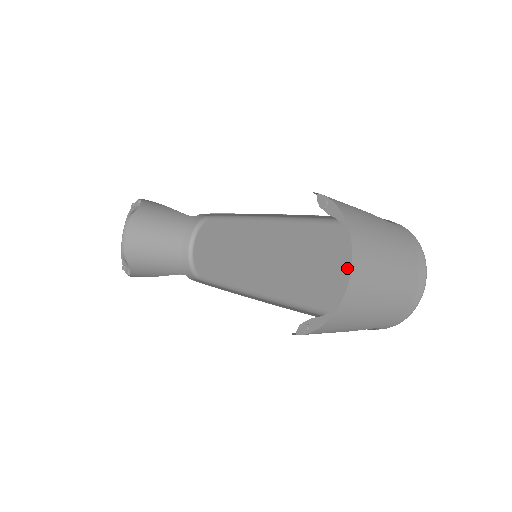
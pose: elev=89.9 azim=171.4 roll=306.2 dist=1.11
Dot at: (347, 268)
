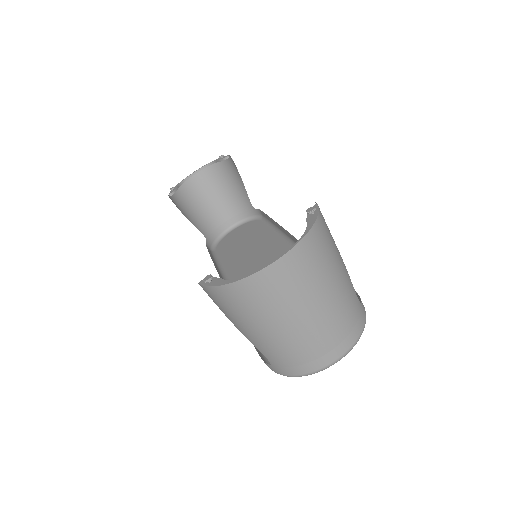
Dot at: occluded
